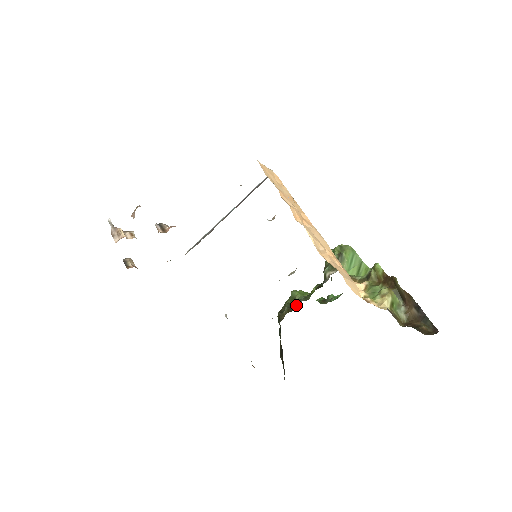
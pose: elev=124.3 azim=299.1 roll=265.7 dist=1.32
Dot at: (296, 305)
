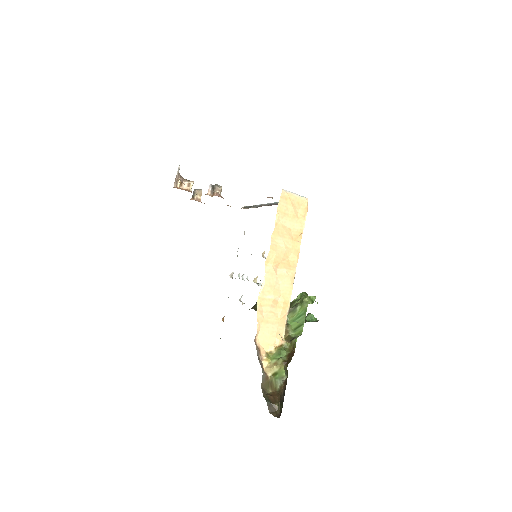
Dot at: occluded
